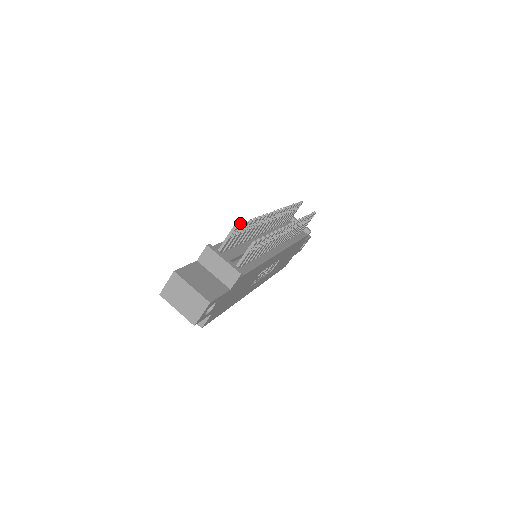
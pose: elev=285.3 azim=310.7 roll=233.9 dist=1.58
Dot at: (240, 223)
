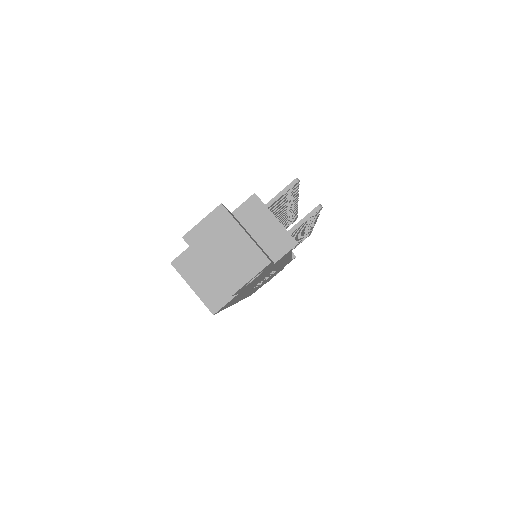
Dot at: occluded
